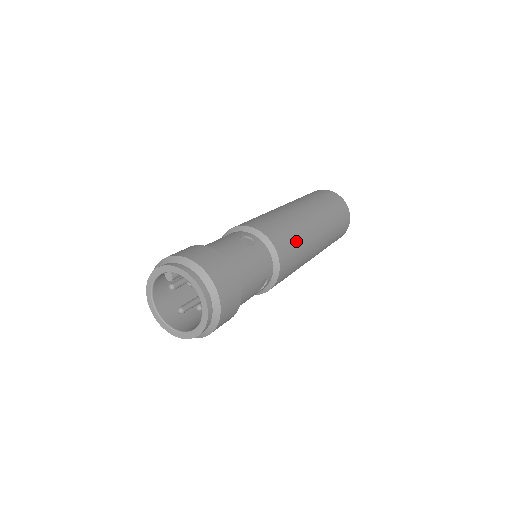
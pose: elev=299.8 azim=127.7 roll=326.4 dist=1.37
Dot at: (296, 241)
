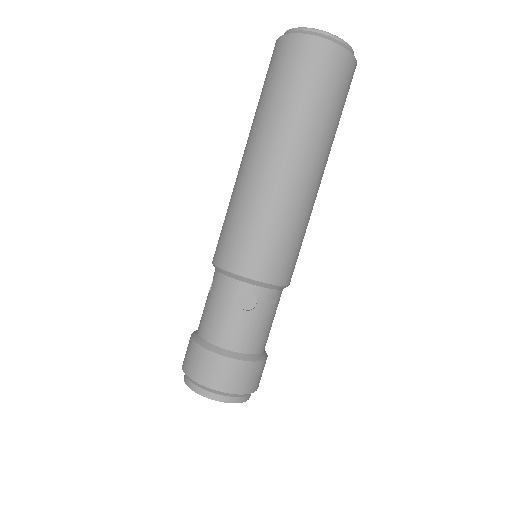
Dot at: (296, 239)
